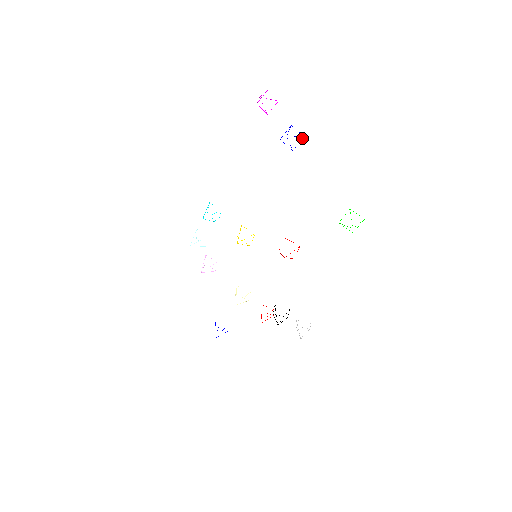
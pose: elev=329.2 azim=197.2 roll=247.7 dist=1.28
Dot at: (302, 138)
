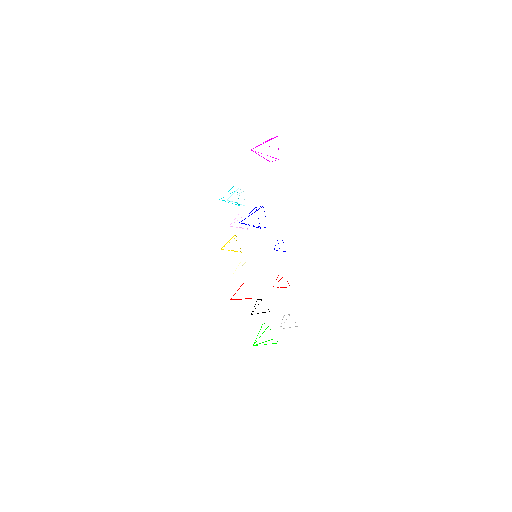
Dot at: occluded
